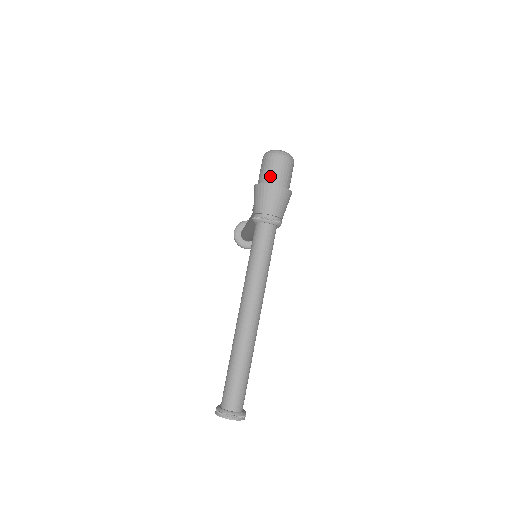
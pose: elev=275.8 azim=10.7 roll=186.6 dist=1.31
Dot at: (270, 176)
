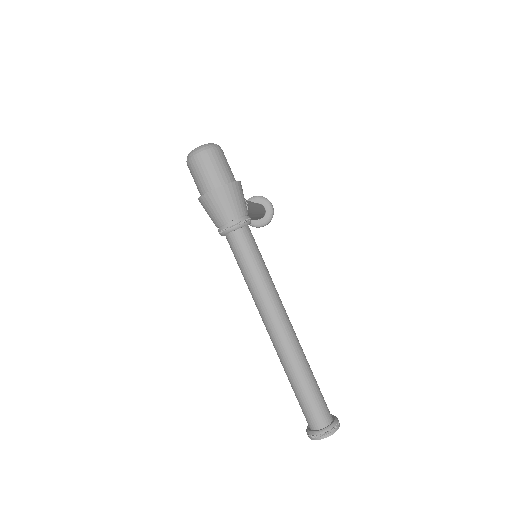
Dot at: (204, 183)
